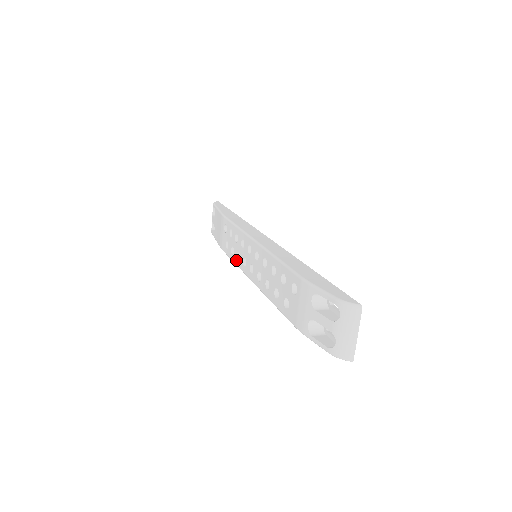
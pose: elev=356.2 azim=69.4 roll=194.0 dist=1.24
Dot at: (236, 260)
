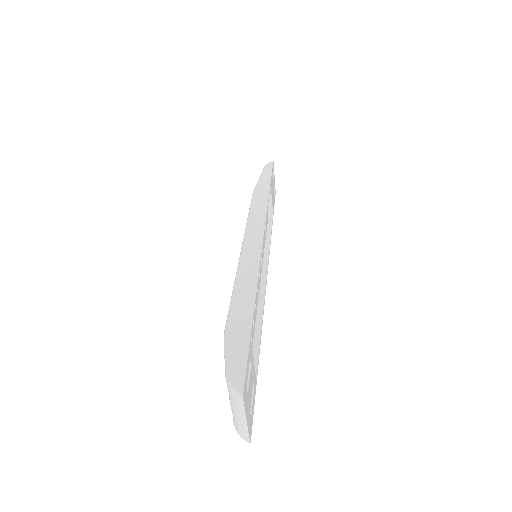
Dot at: occluded
